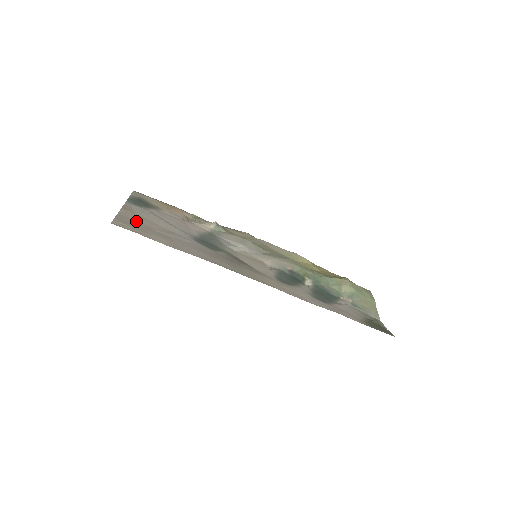
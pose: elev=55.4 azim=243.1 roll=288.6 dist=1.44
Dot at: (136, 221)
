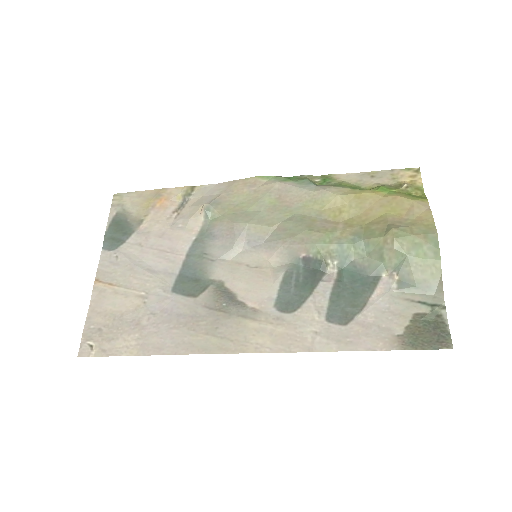
Dot at: (106, 312)
